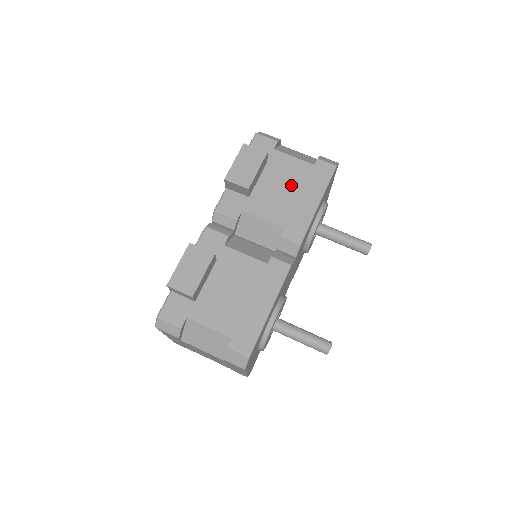
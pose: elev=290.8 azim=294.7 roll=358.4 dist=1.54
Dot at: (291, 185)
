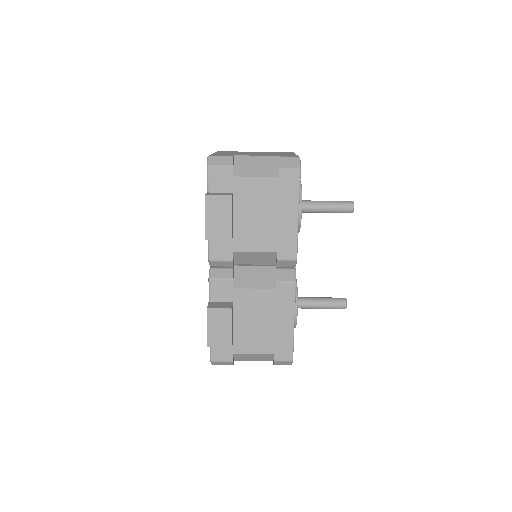
Dot at: (266, 208)
